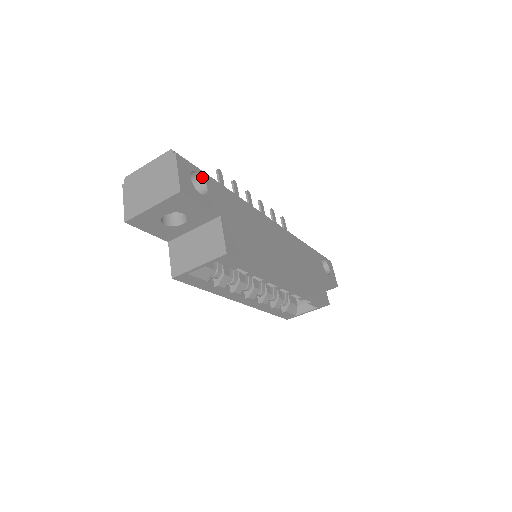
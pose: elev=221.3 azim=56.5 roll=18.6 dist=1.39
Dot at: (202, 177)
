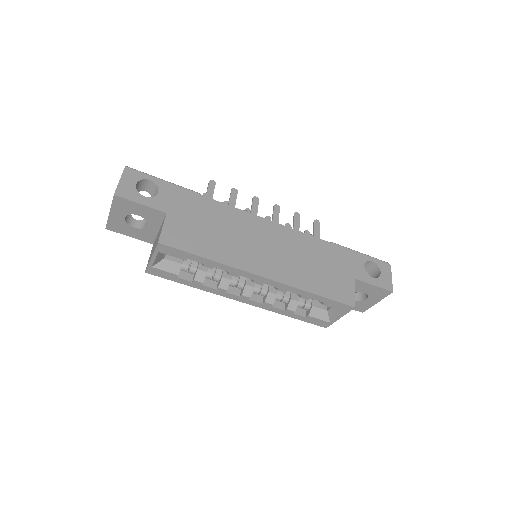
Dot at: (155, 184)
